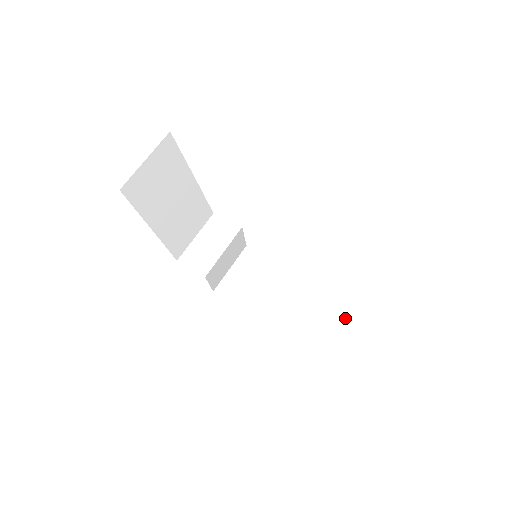
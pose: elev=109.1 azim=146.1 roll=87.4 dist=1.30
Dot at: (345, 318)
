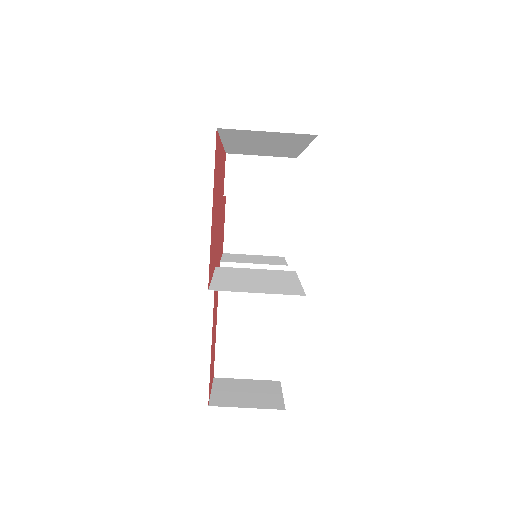
Dot at: (250, 342)
